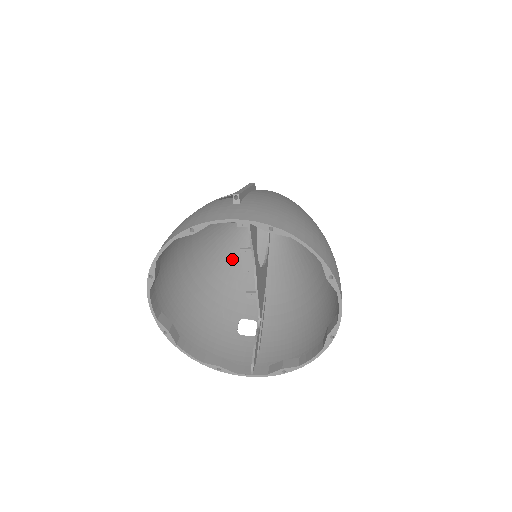
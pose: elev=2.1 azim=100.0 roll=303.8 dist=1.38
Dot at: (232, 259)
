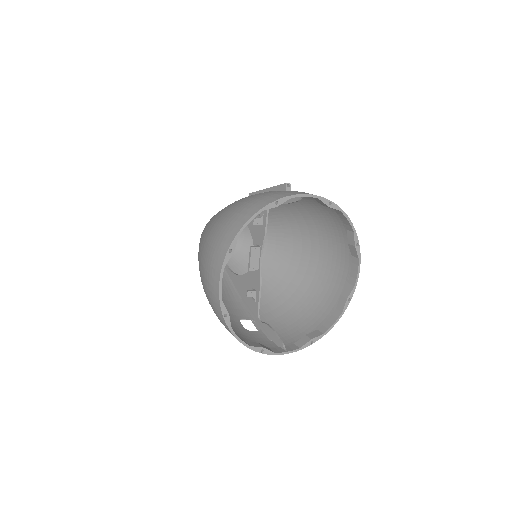
Dot at: occluded
